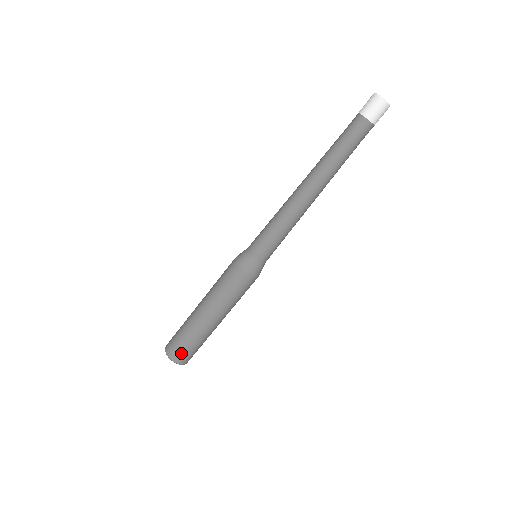
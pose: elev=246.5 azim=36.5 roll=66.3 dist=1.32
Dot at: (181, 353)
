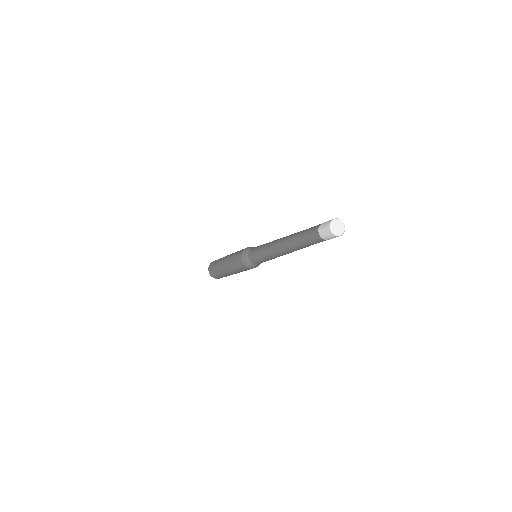
Dot at: occluded
